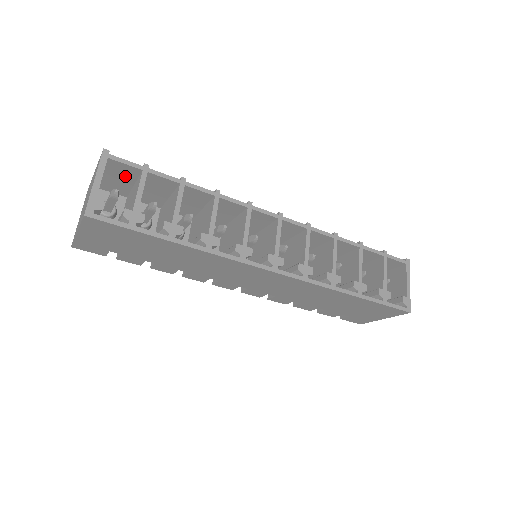
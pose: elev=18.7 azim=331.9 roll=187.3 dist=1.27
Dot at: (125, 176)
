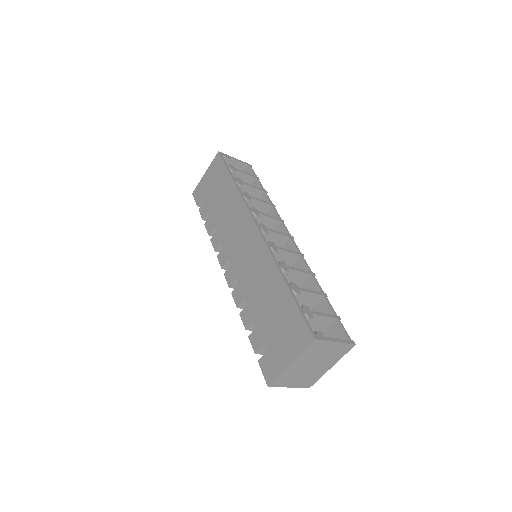
Dot at: occluded
